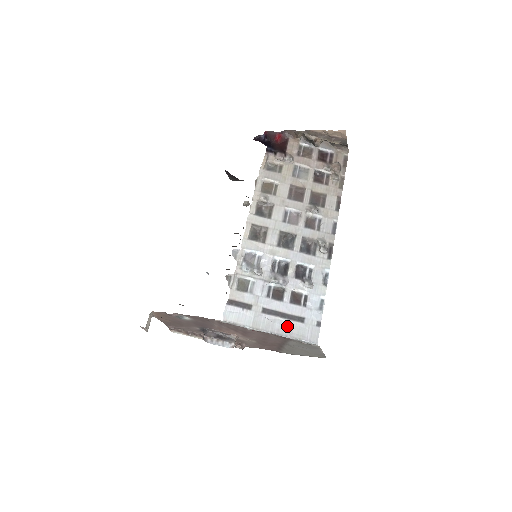
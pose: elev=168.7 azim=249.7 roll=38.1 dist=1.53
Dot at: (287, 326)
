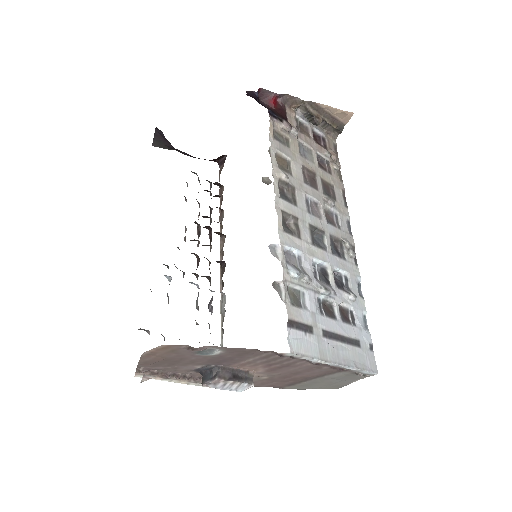
Dot at: (349, 353)
